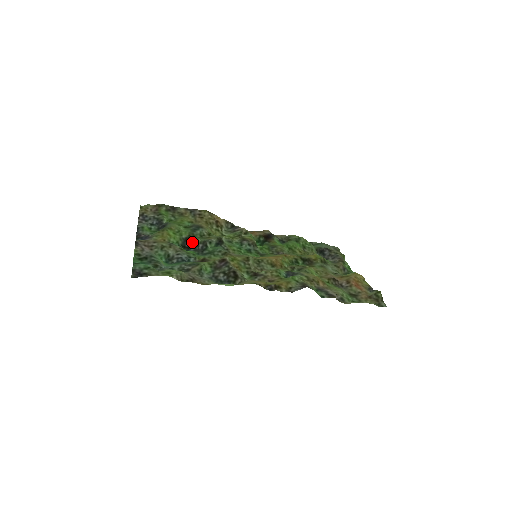
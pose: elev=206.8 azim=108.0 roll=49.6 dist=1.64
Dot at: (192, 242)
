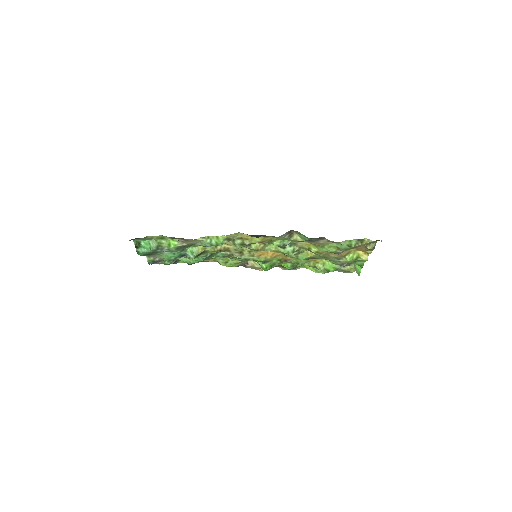
Dot at: occluded
